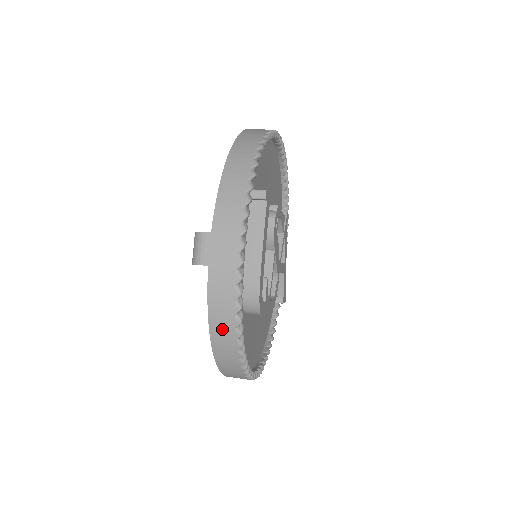
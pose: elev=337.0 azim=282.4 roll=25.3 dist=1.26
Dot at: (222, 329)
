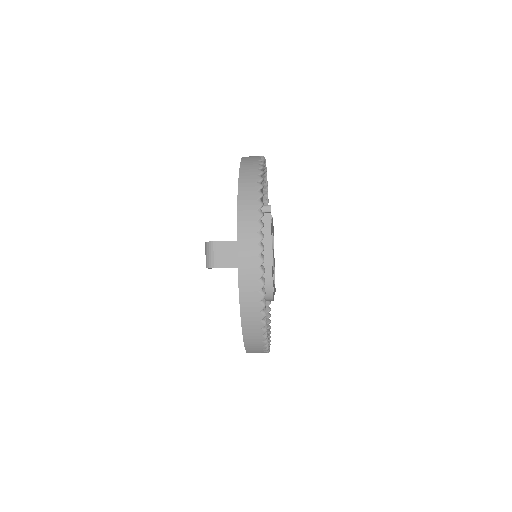
Dot at: (251, 313)
